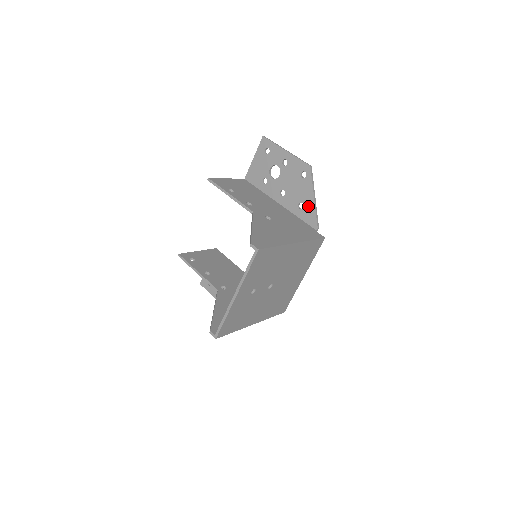
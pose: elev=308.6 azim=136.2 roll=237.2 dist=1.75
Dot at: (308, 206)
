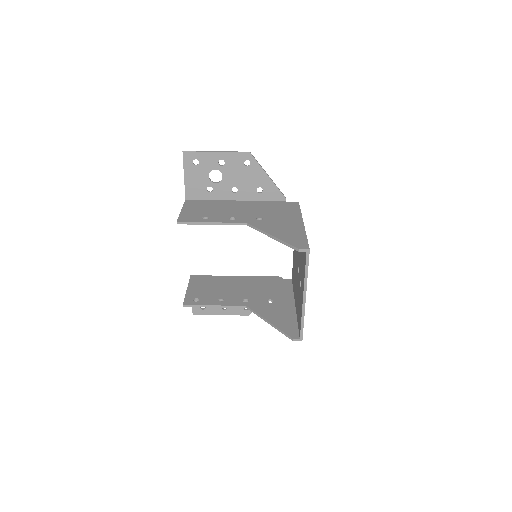
Dot at: (267, 187)
